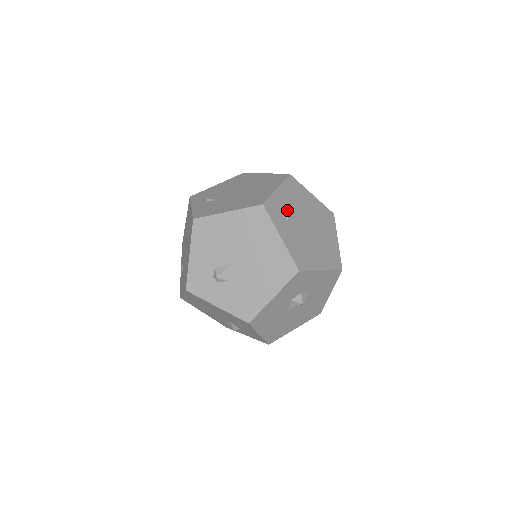
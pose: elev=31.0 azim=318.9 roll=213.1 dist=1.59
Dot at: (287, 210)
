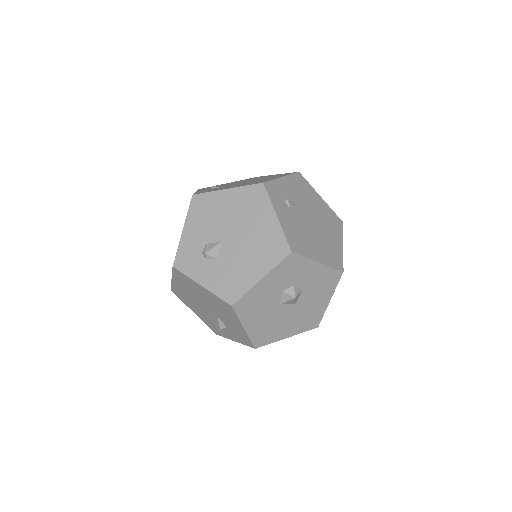
Dot at: (289, 198)
